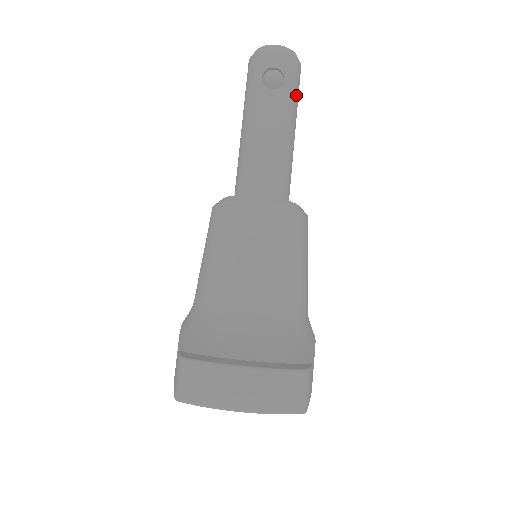
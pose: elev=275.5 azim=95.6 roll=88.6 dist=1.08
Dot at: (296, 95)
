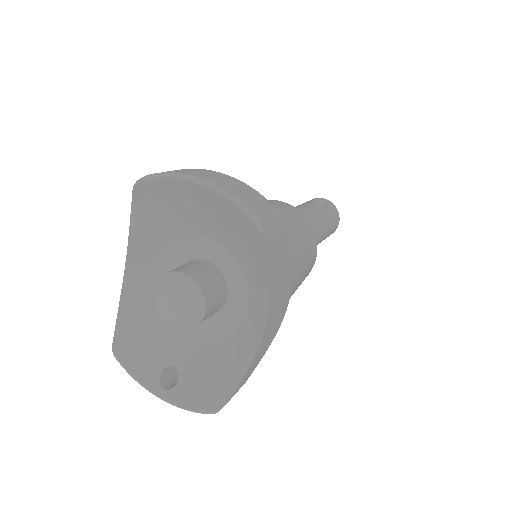
Dot at: (331, 221)
